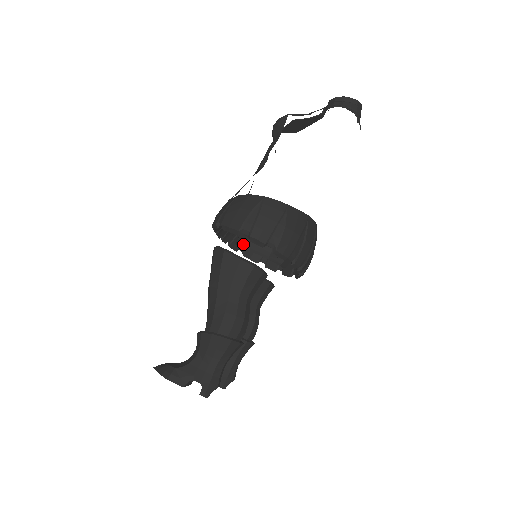
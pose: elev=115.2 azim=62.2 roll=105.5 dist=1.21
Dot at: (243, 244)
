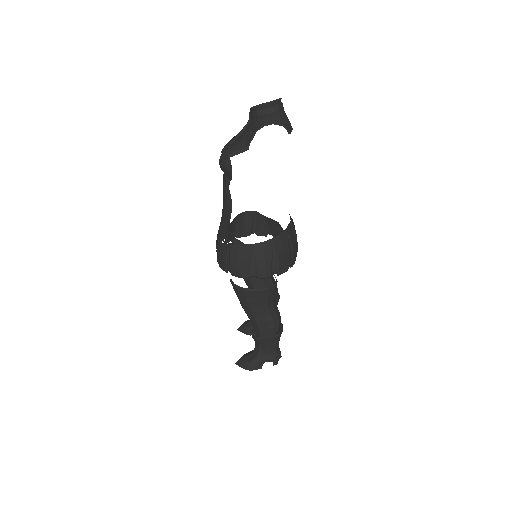
Dot at: occluded
